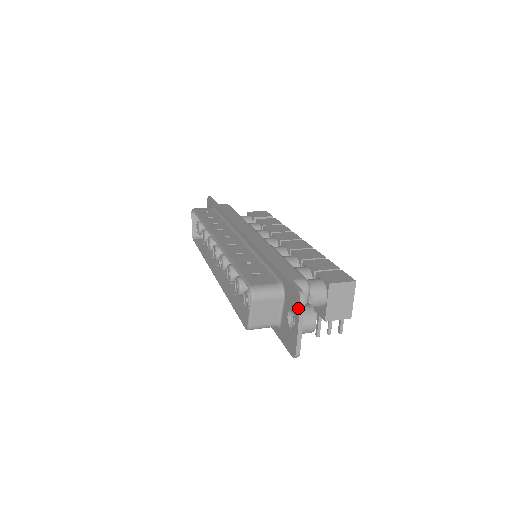
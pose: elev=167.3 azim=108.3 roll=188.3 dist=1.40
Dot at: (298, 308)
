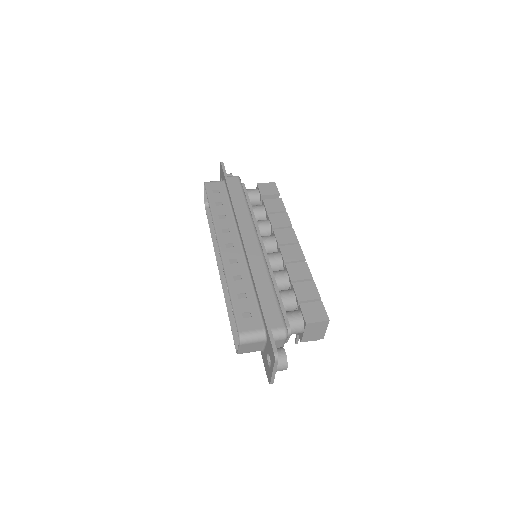
Dot at: (273, 363)
